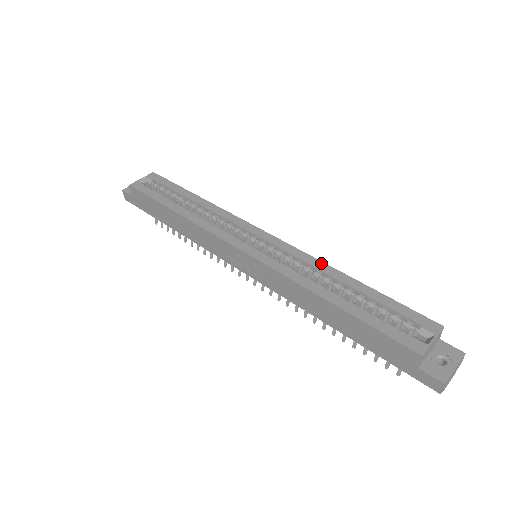
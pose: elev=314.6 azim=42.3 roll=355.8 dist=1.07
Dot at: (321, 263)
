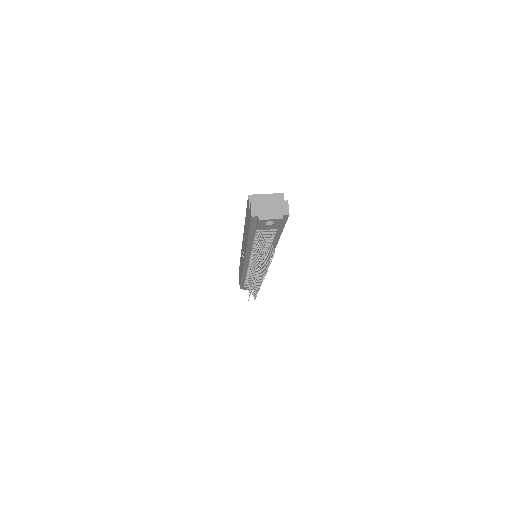
Dot at: occluded
